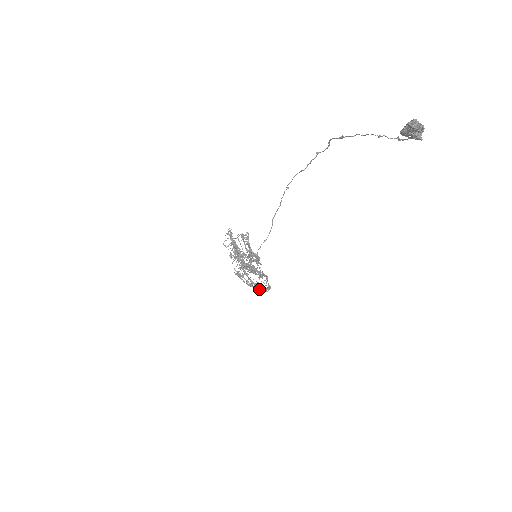
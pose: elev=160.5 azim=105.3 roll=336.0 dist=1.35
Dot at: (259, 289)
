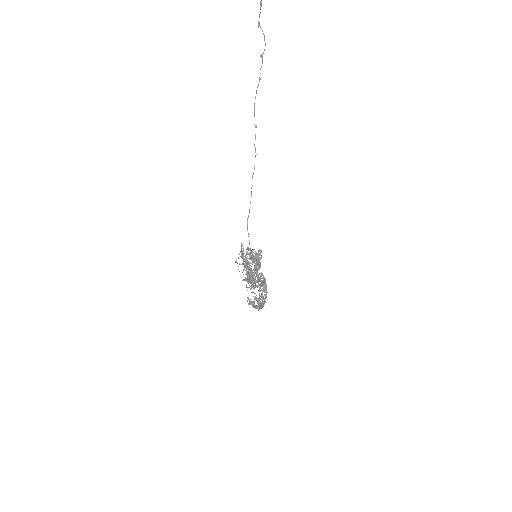
Dot at: (259, 300)
